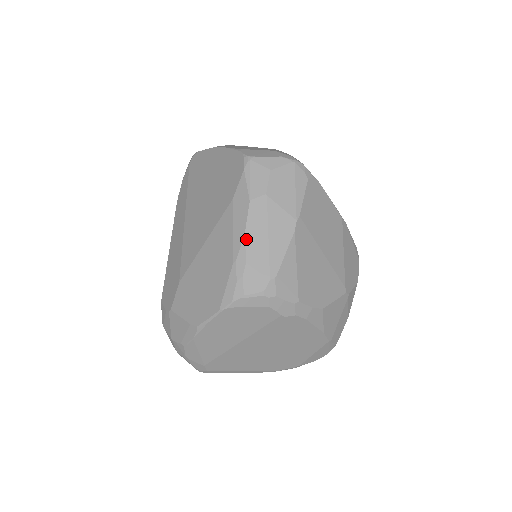
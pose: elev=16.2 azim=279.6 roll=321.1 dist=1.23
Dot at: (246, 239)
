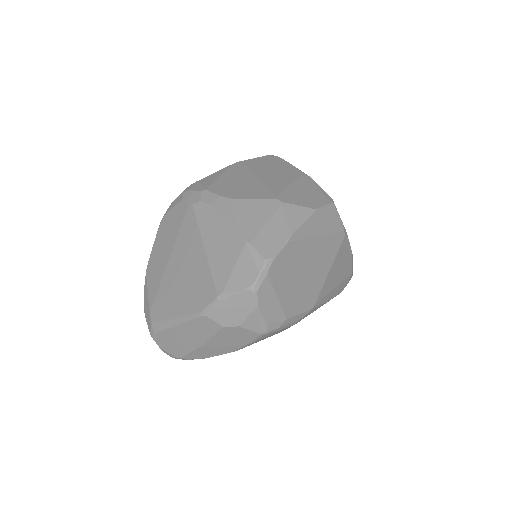
Dot at: occluded
